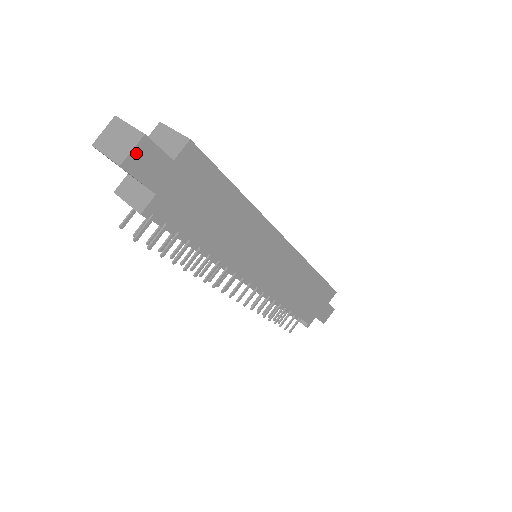
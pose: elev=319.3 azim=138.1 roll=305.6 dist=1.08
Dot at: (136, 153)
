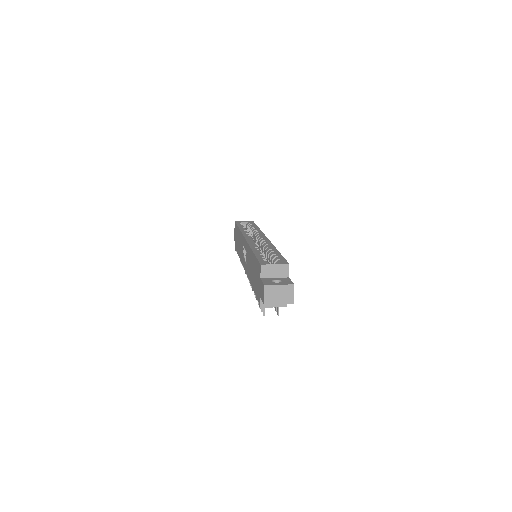
Dot at: (293, 293)
